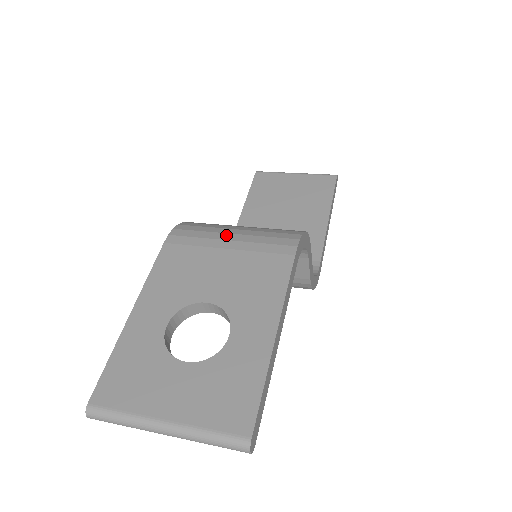
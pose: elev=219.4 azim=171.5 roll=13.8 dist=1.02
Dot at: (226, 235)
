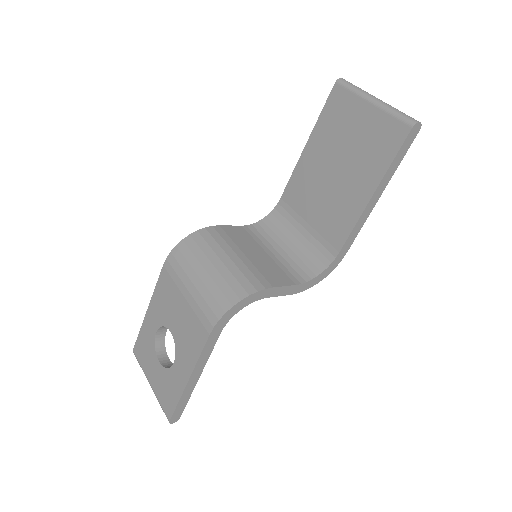
Dot at: (189, 282)
